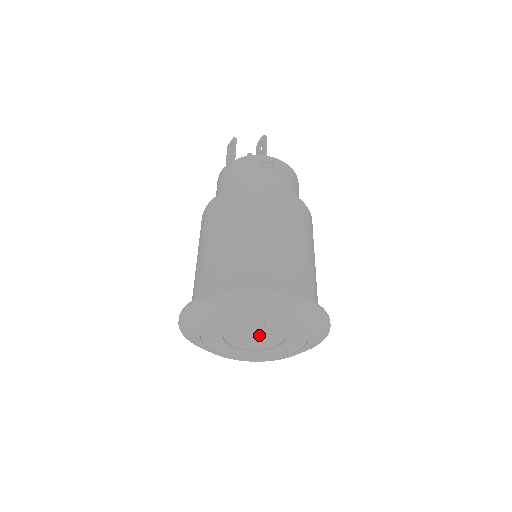
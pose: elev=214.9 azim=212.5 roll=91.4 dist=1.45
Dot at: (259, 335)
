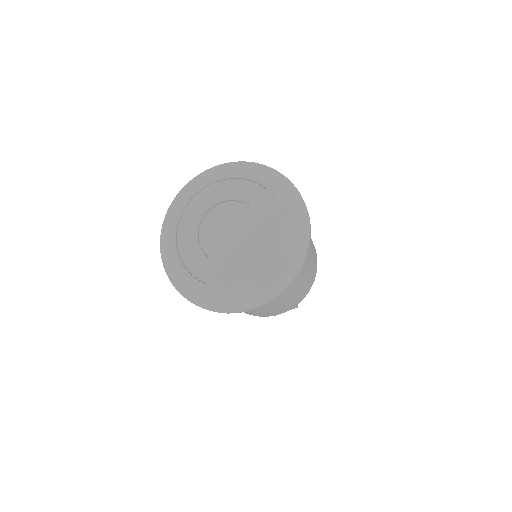
Dot at: (235, 233)
